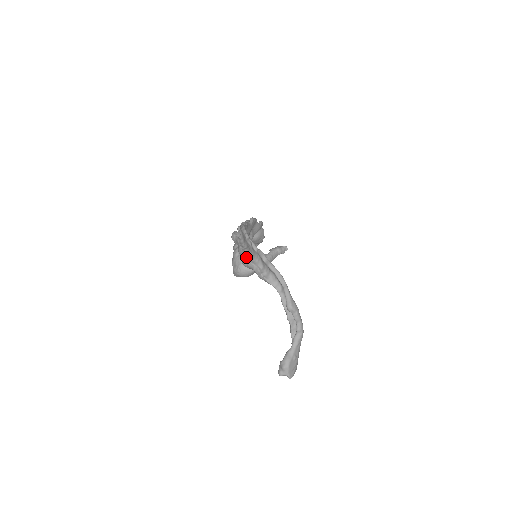
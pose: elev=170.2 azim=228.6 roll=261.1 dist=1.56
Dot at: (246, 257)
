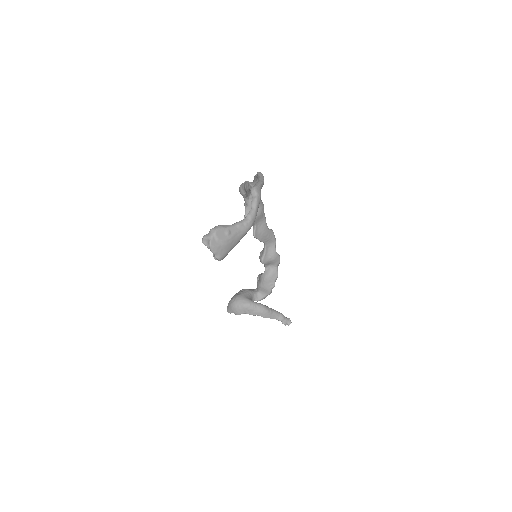
Dot at: occluded
